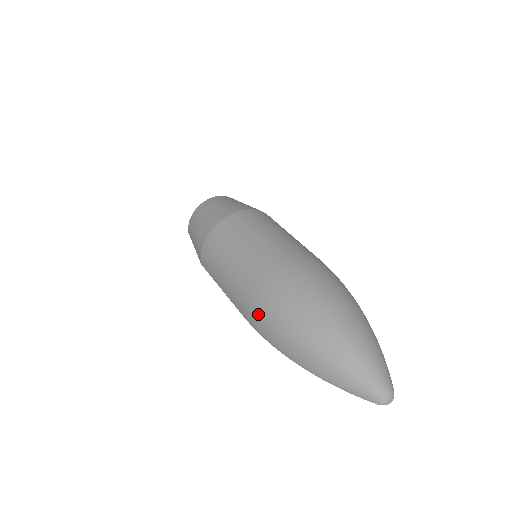
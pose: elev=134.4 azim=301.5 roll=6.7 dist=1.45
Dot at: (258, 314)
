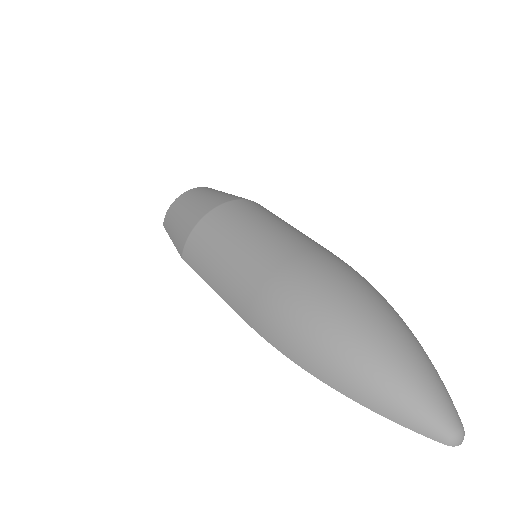
Dot at: (273, 314)
